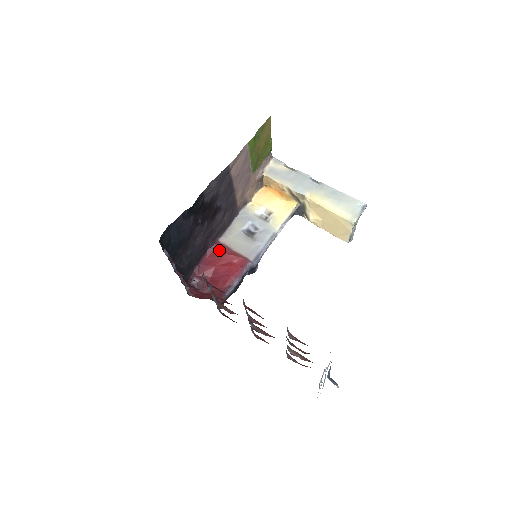
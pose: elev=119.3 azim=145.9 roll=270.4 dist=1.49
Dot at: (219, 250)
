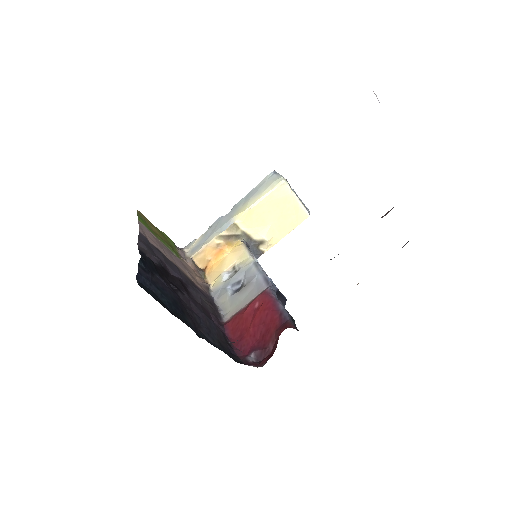
Dot at: (234, 322)
